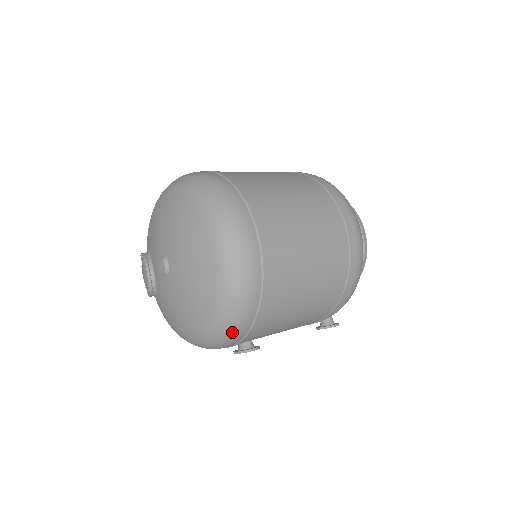
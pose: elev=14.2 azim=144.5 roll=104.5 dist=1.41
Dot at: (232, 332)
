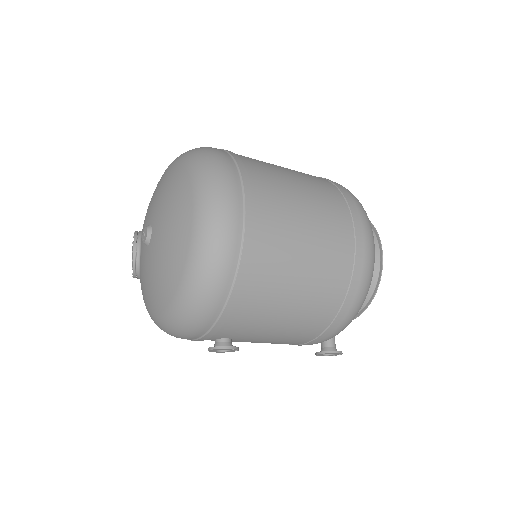
Dot at: (200, 309)
